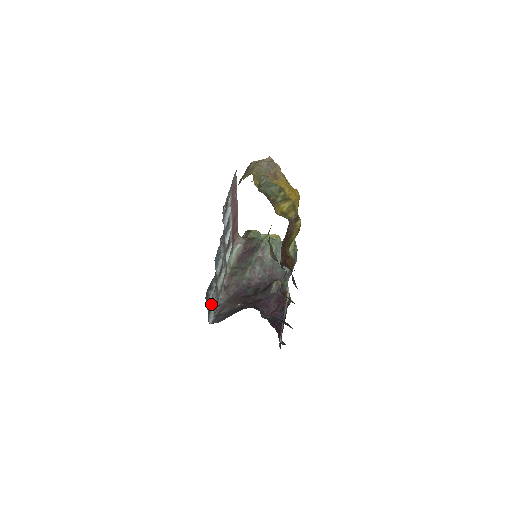
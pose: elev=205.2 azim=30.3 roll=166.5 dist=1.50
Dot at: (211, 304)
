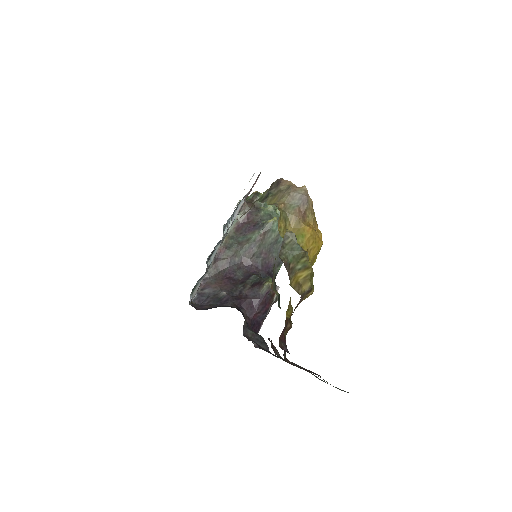
Dot at: occluded
